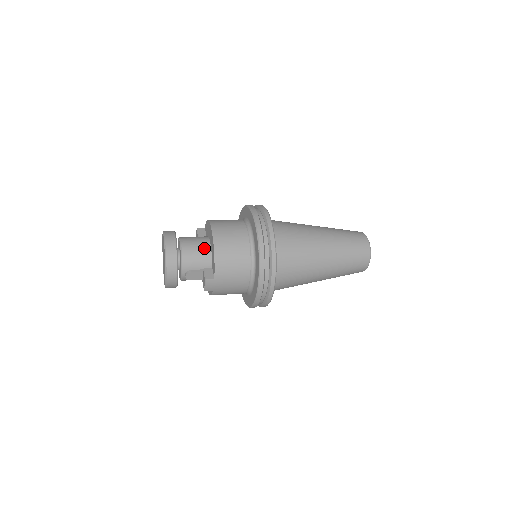
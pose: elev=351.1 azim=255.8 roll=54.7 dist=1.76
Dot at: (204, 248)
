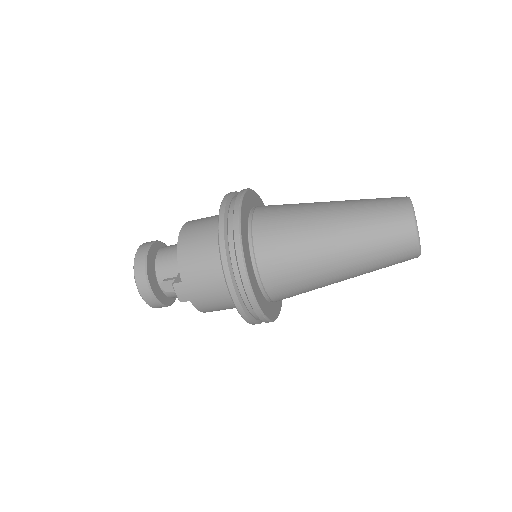
Dot at: occluded
